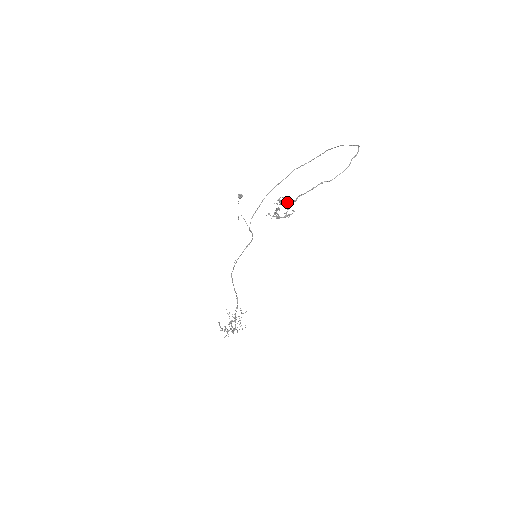
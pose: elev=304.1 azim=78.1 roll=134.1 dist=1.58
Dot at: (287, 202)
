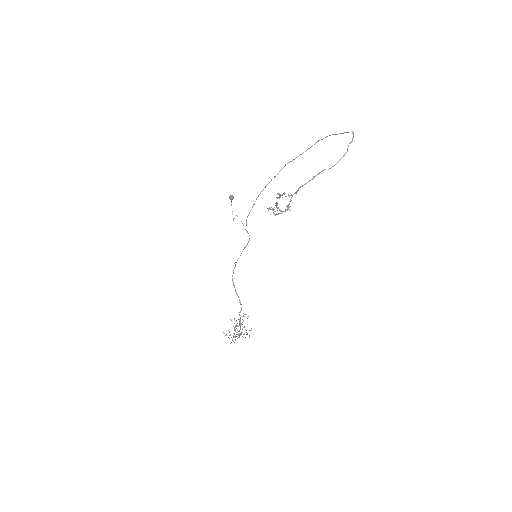
Dot at: occluded
